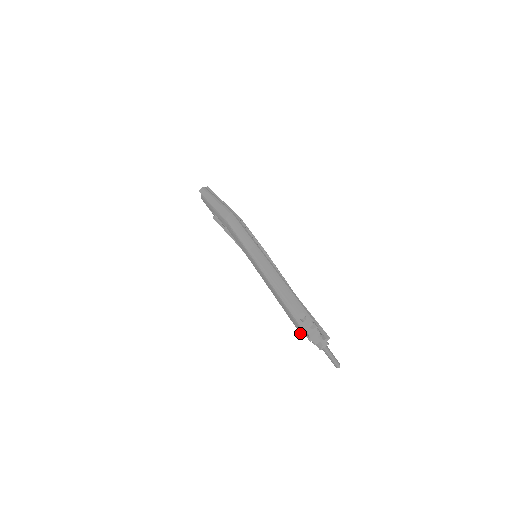
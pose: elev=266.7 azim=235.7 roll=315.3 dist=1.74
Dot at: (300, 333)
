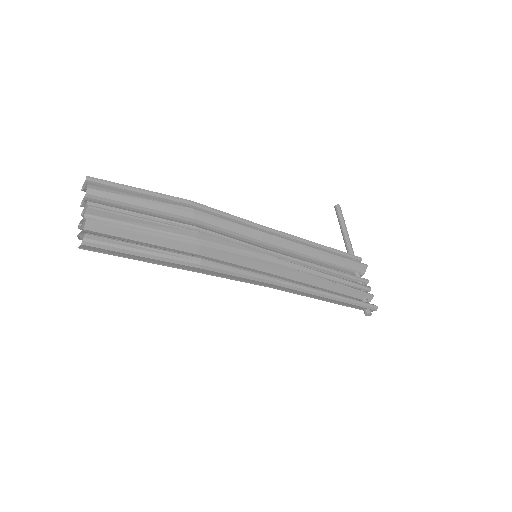
Dot at: occluded
